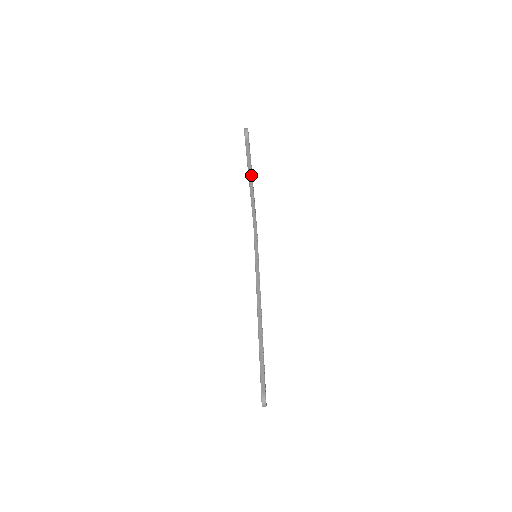
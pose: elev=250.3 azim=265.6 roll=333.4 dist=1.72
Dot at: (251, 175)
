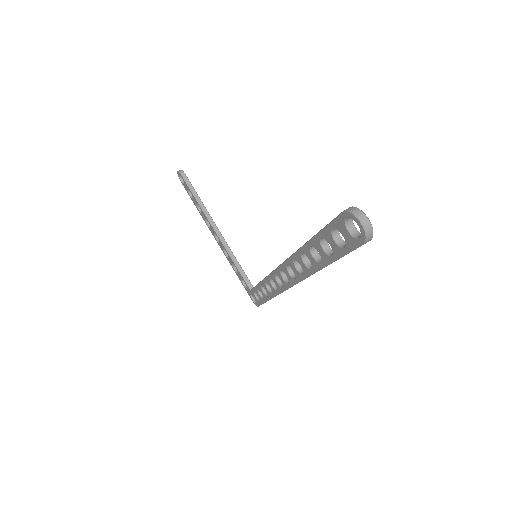
Dot at: (209, 215)
